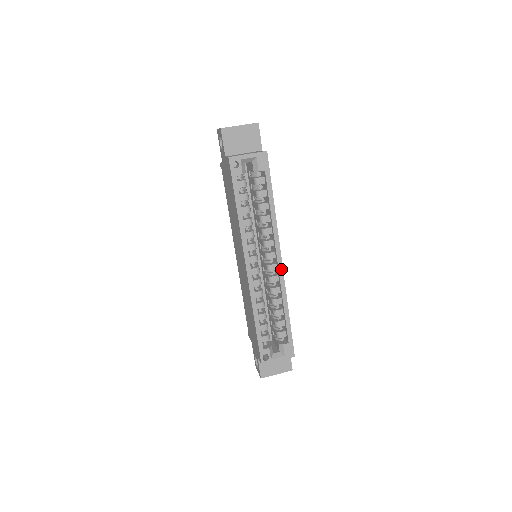
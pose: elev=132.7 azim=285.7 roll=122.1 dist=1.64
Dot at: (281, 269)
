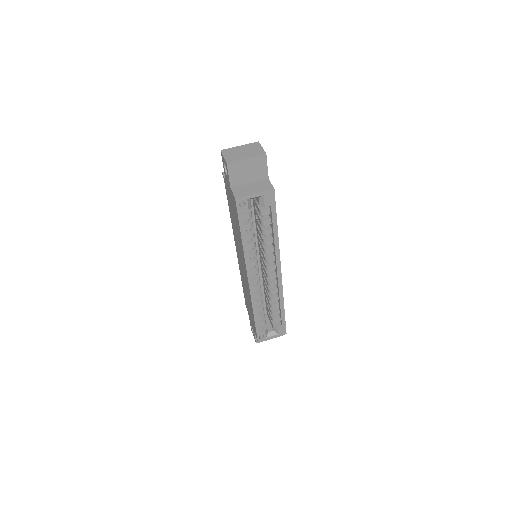
Dot at: (280, 278)
